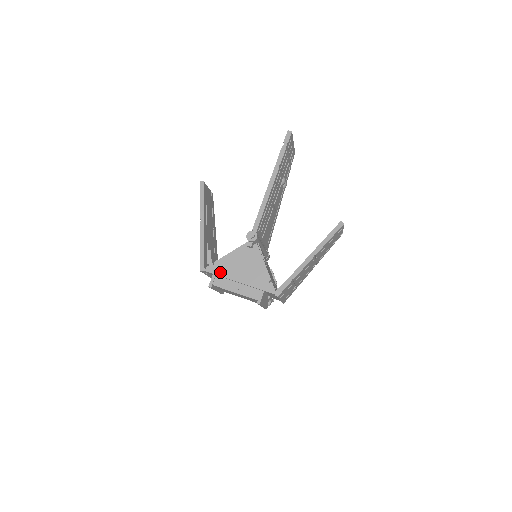
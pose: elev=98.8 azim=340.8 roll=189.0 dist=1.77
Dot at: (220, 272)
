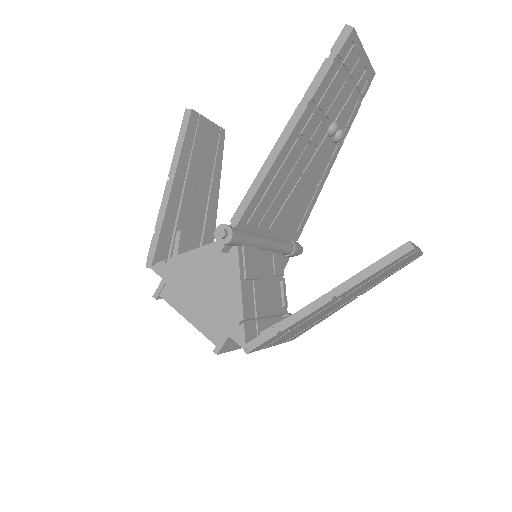
Dot at: (172, 278)
